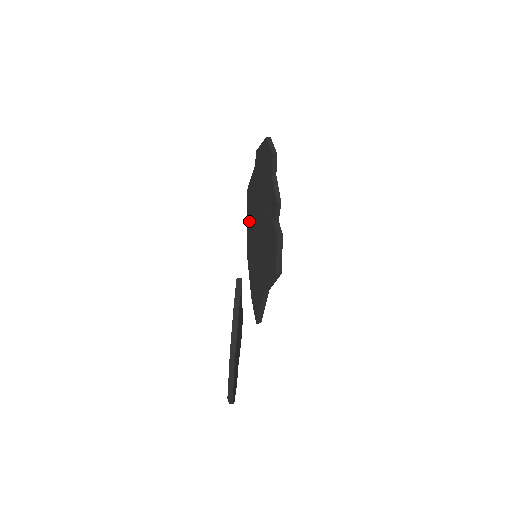
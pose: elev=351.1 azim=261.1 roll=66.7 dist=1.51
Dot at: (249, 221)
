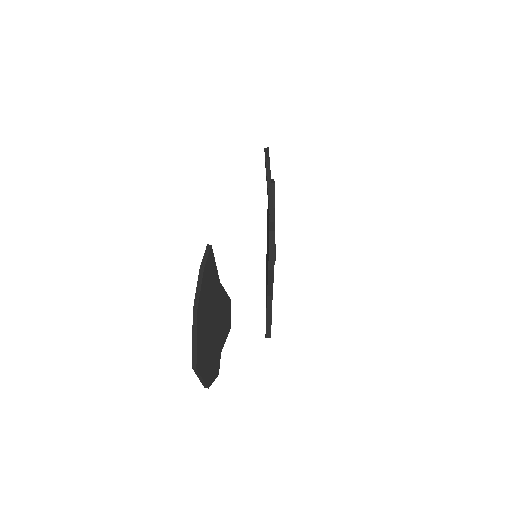
Dot at: occluded
